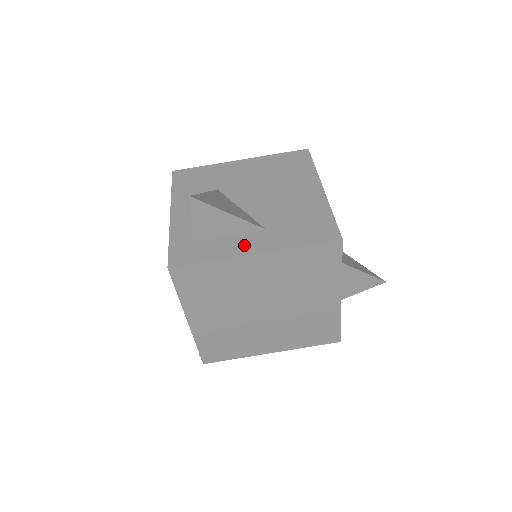
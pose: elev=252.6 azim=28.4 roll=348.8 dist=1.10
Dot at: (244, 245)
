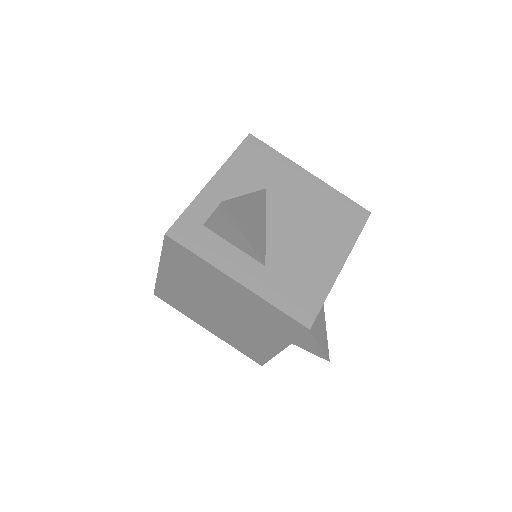
Dot at: (237, 266)
